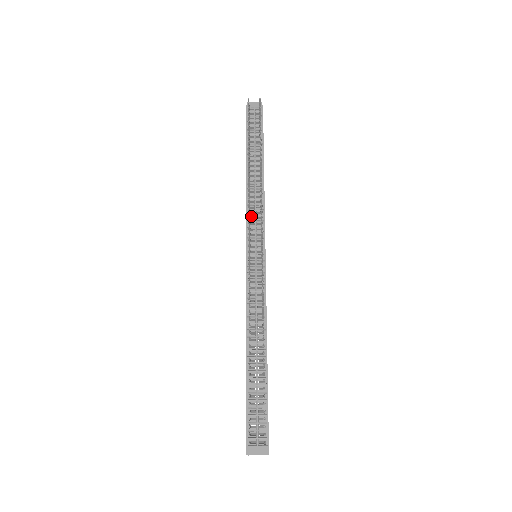
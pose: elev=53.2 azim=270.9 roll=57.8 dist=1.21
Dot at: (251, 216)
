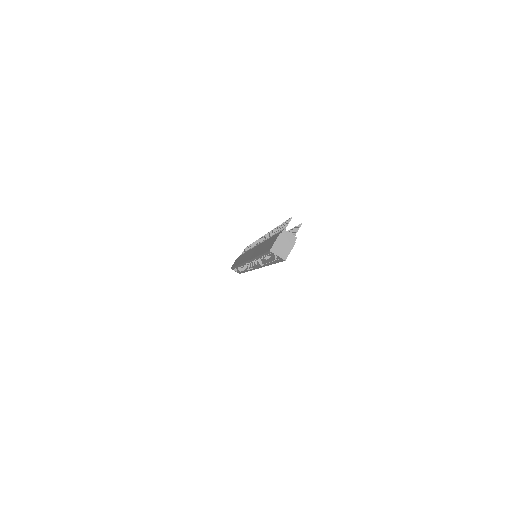
Dot at: occluded
